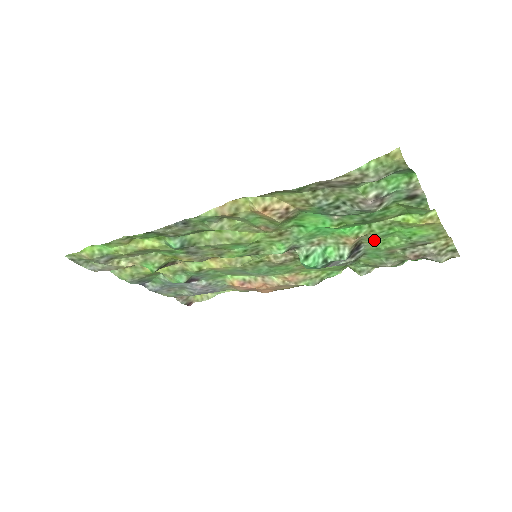
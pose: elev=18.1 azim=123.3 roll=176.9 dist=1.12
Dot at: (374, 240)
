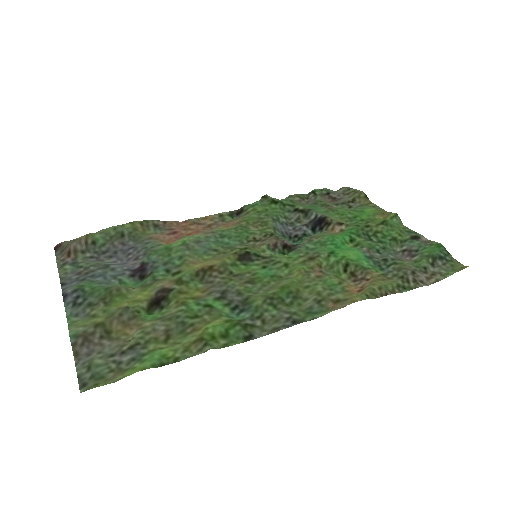
Dot at: (339, 219)
